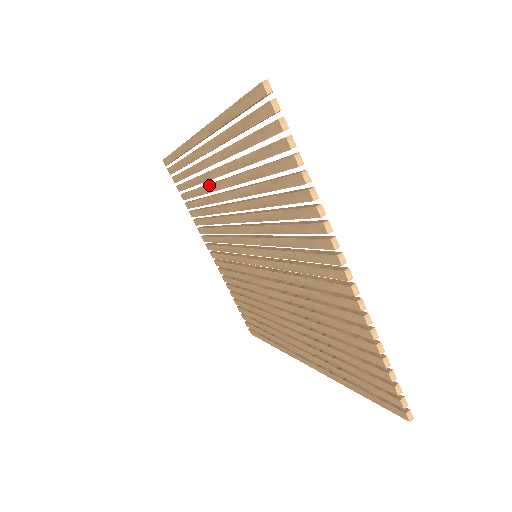
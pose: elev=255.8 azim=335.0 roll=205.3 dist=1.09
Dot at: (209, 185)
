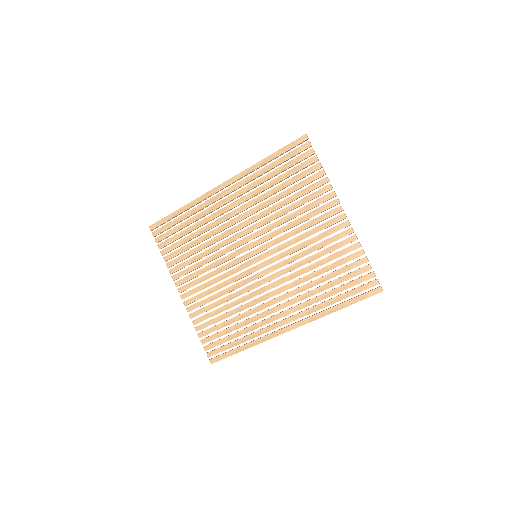
Dot at: (219, 218)
